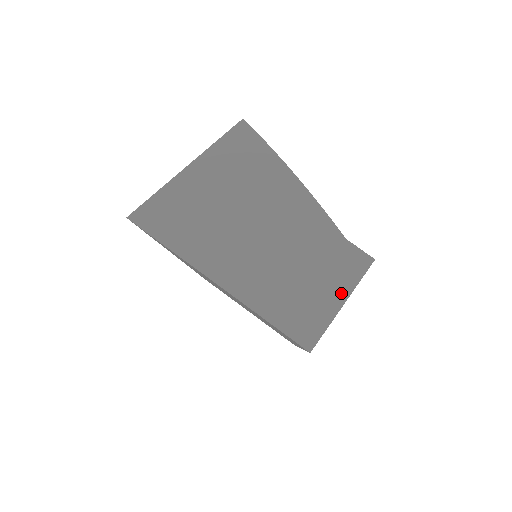
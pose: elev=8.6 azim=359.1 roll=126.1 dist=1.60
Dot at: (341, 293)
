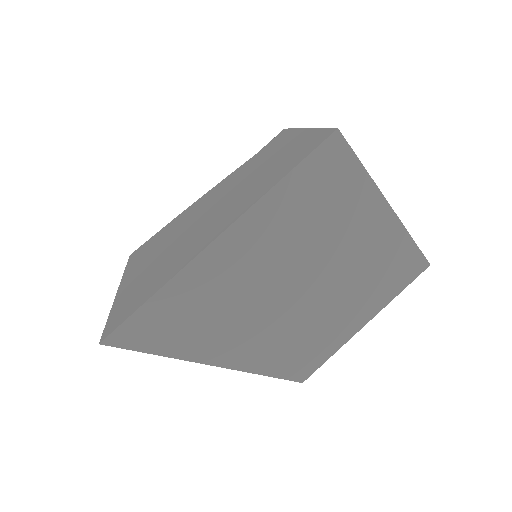
Dot at: (296, 135)
